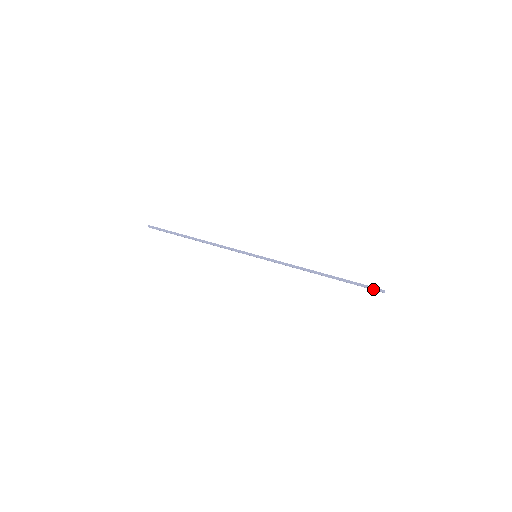
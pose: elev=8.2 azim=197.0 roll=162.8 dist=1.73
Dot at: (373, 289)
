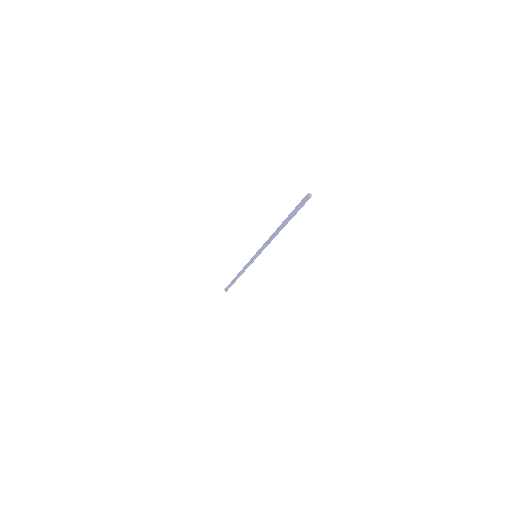
Dot at: (302, 202)
